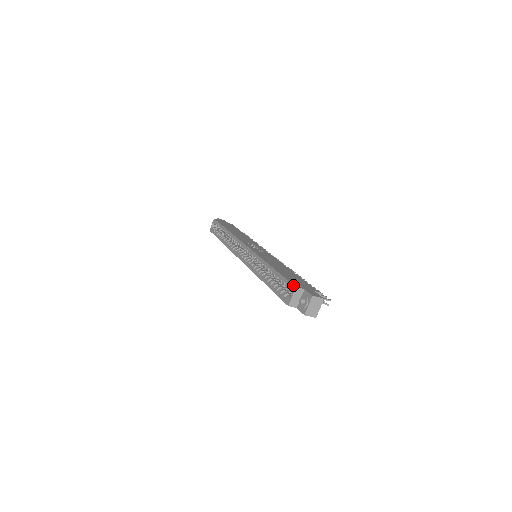
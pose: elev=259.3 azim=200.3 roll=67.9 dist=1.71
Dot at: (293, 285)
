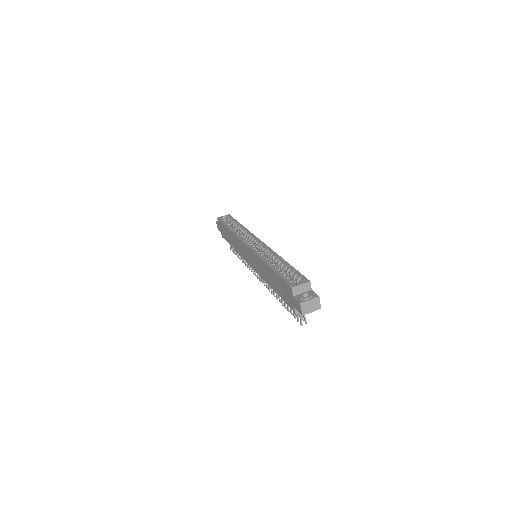
Dot at: occluded
